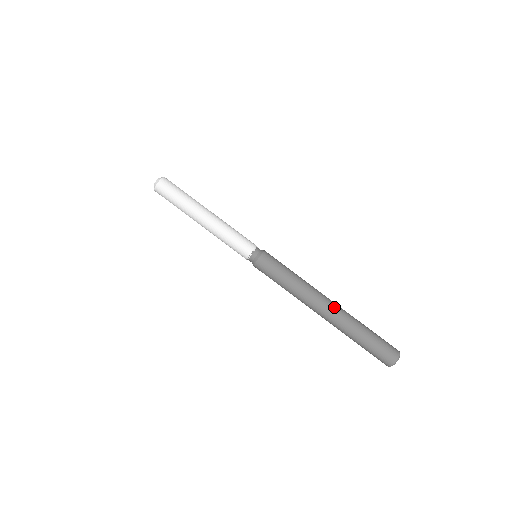
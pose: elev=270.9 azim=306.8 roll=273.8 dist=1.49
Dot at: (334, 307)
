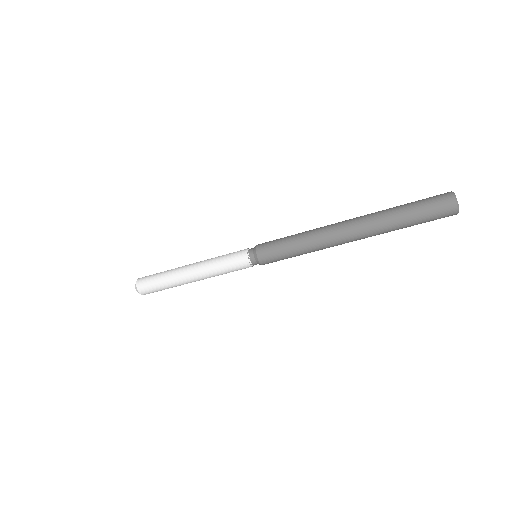
Dot at: (354, 223)
